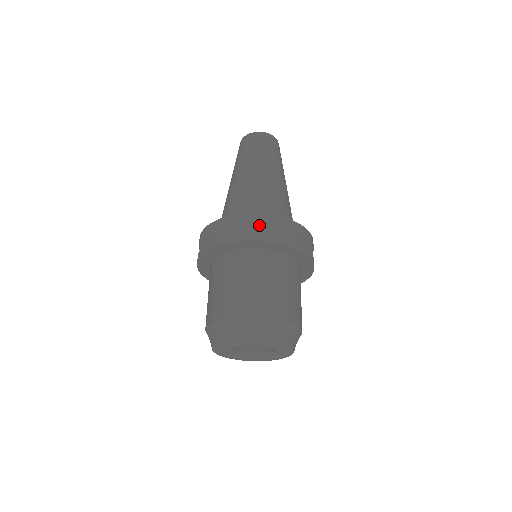
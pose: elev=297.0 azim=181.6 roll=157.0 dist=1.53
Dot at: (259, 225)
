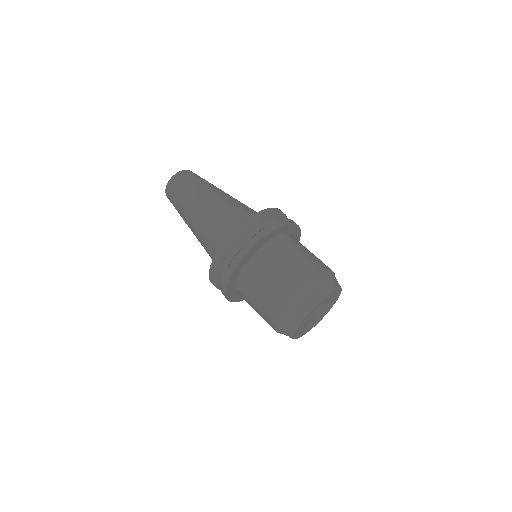
Dot at: (239, 240)
